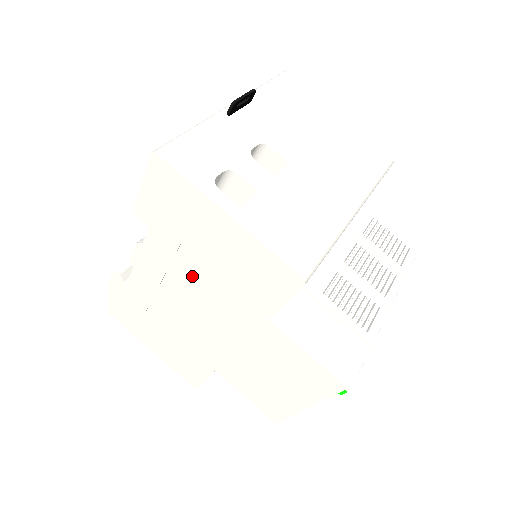
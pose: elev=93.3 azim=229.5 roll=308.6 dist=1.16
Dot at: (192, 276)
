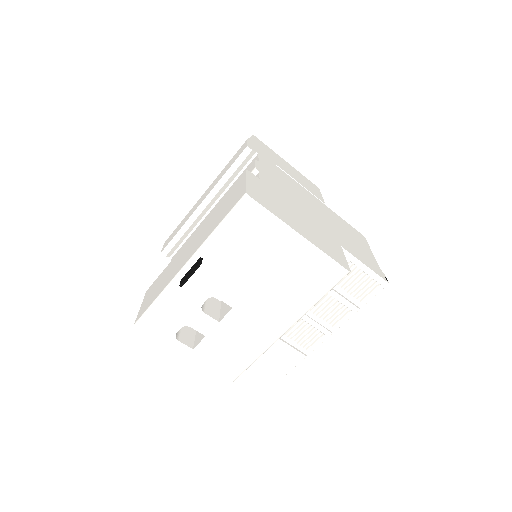
Dot at: occluded
